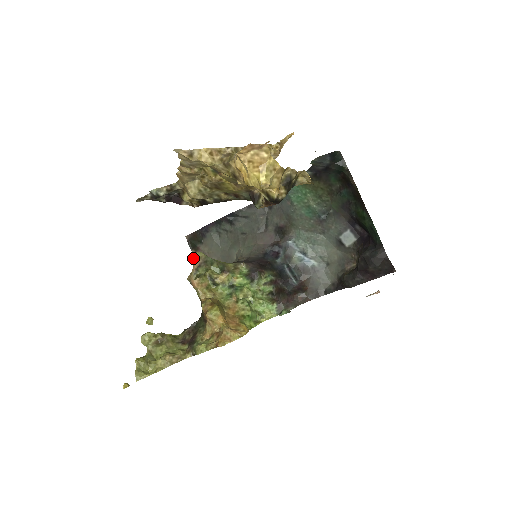
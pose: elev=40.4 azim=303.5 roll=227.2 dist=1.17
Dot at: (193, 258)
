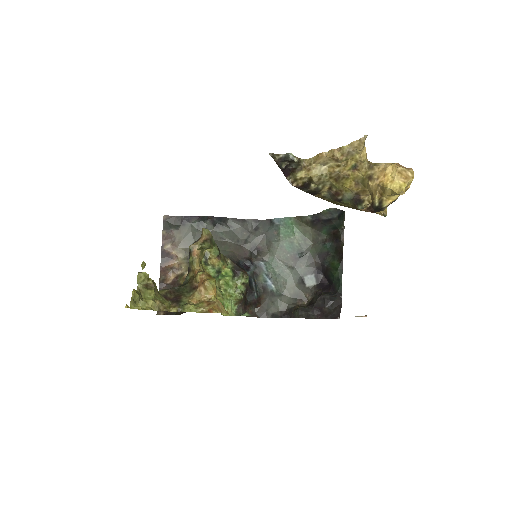
Dot at: (203, 231)
